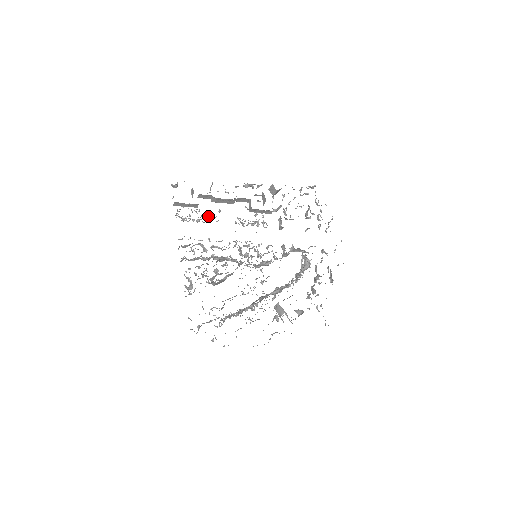
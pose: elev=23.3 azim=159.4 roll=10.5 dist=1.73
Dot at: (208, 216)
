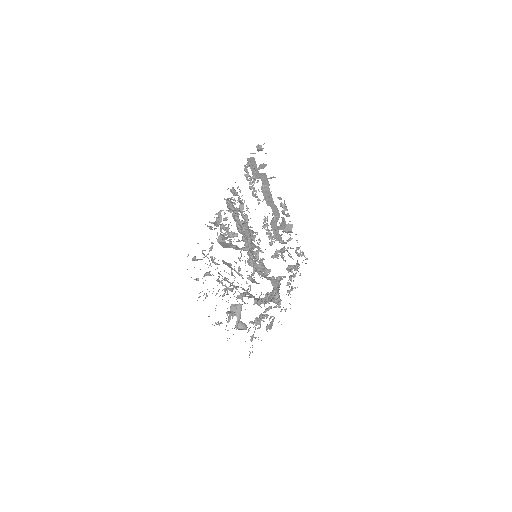
Dot at: occluded
